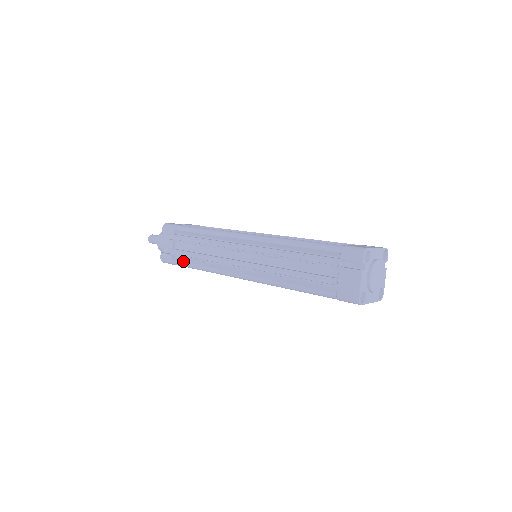
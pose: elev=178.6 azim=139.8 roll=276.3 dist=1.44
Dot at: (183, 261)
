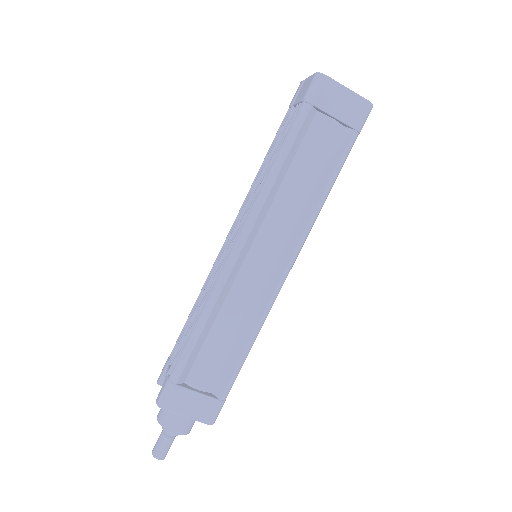
Dot at: (180, 355)
